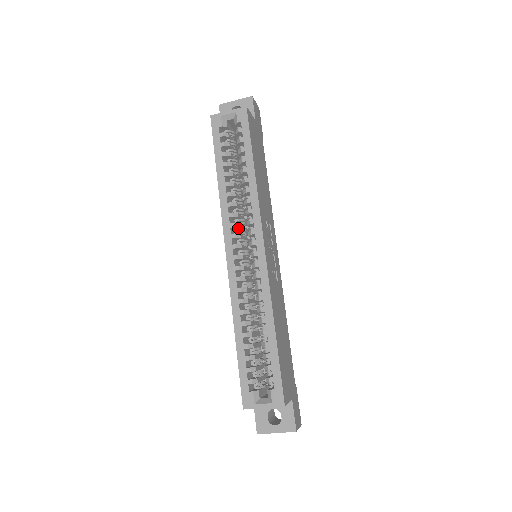
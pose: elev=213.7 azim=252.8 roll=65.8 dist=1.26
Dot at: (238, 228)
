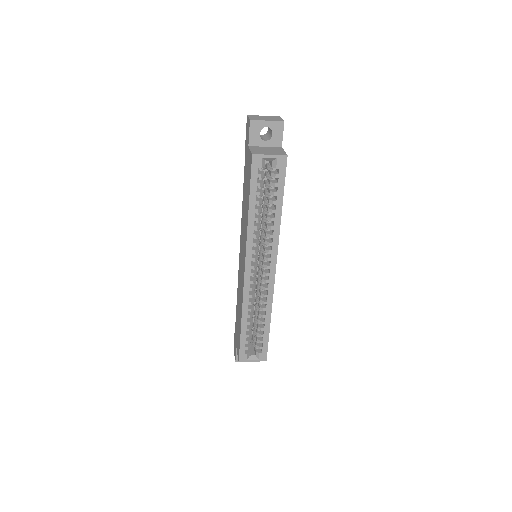
Dot at: occluded
